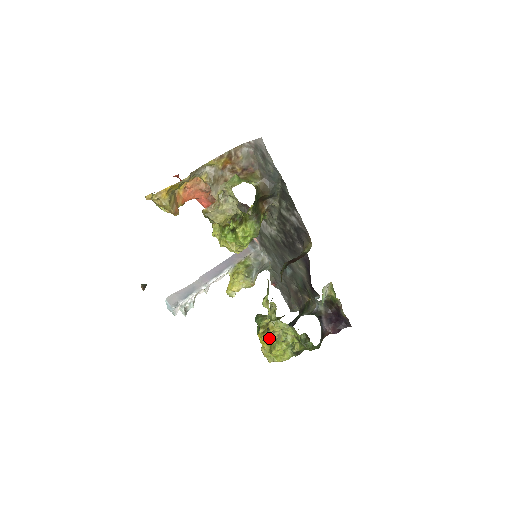
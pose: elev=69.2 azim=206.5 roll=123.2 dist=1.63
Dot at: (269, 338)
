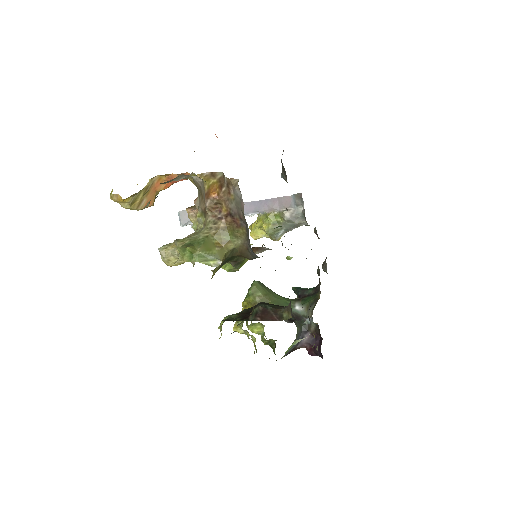
Dot at: occluded
